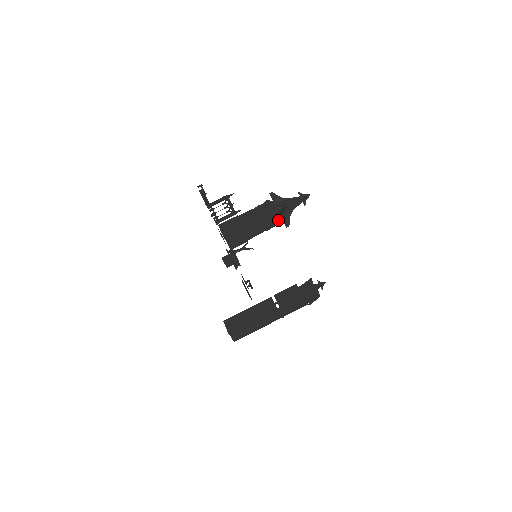
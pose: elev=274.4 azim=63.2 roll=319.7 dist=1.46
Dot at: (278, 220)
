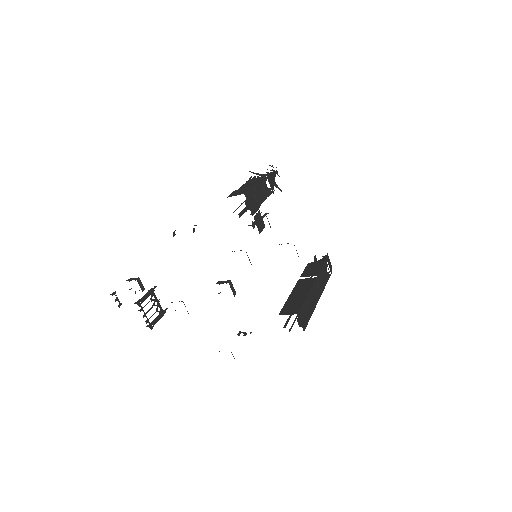
Dot at: (271, 186)
